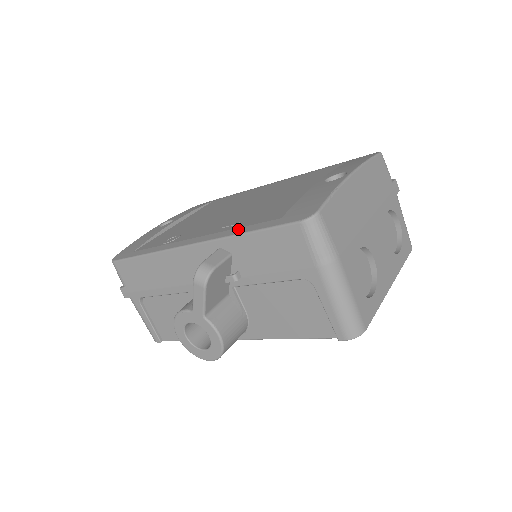
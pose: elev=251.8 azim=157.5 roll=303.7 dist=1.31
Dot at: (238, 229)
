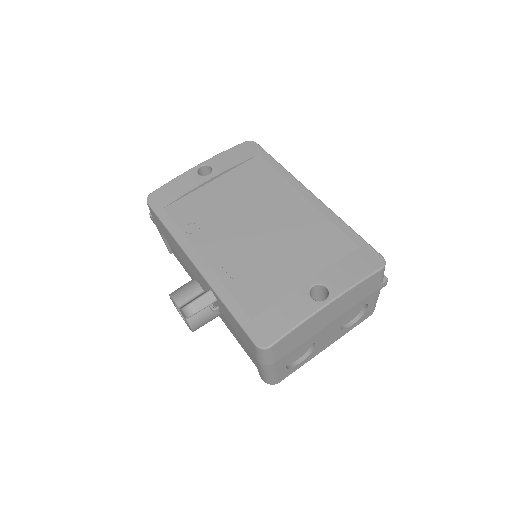
Dot at: (226, 293)
